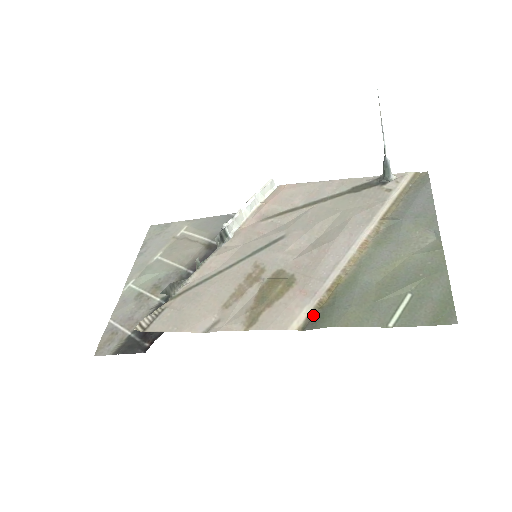
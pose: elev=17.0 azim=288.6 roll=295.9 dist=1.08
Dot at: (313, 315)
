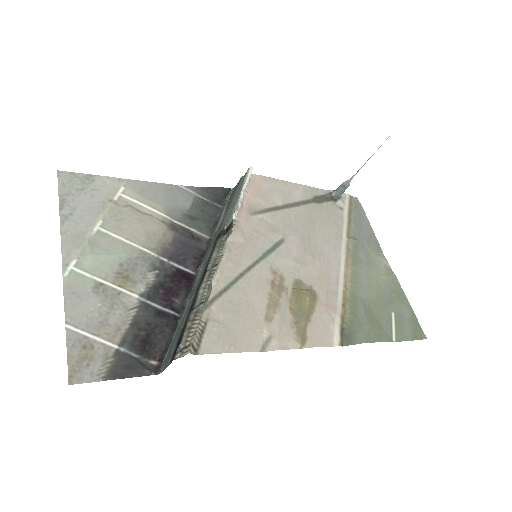
Dot at: (343, 330)
